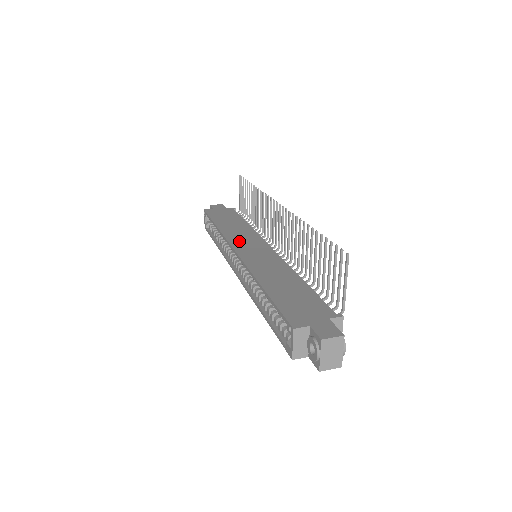
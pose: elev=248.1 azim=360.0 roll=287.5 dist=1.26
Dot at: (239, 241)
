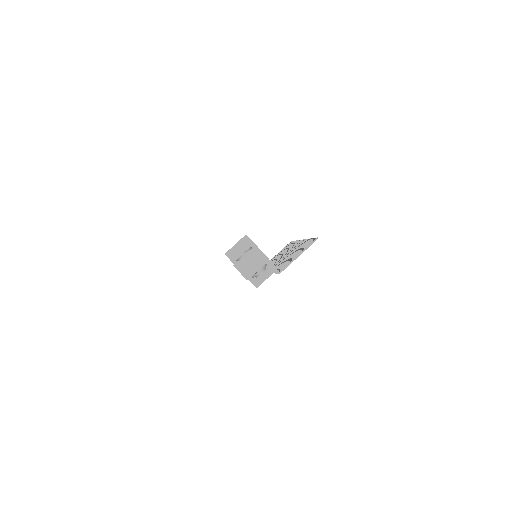
Dot at: occluded
